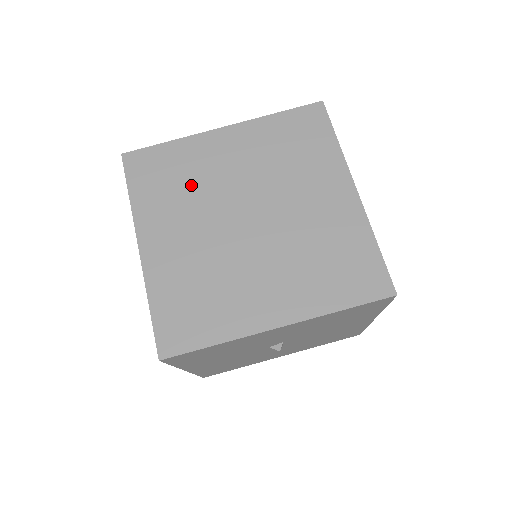
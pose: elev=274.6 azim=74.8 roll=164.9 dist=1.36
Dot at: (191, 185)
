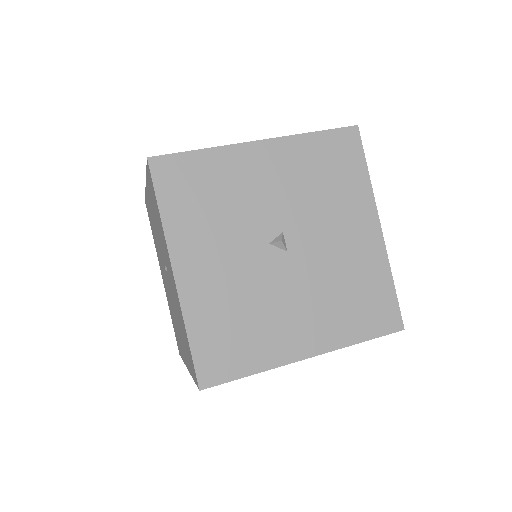
Dot at: occluded
